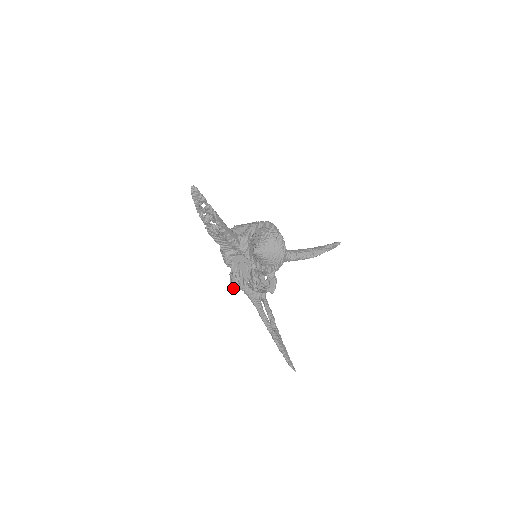
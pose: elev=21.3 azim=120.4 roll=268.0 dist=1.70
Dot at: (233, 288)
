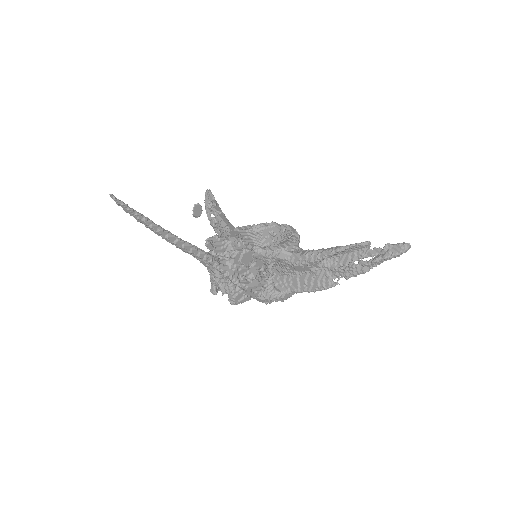
Dot at: (211, 288)
